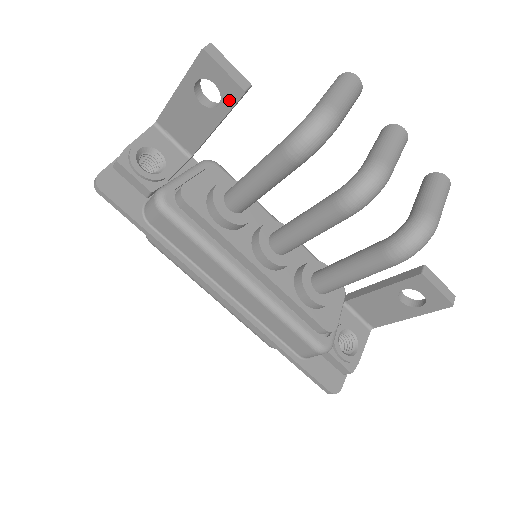
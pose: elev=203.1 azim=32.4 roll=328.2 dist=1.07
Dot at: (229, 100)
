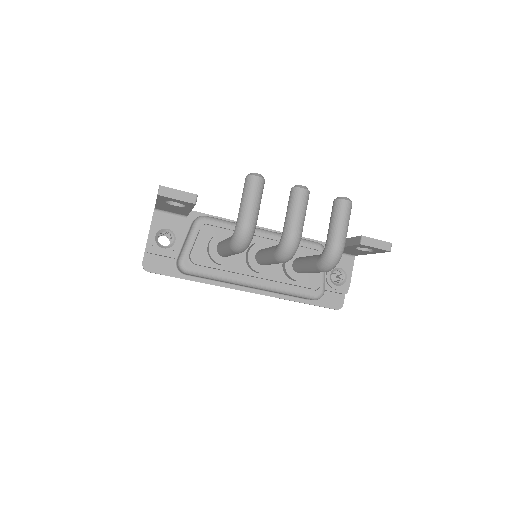
Dot at: (189, 205)
